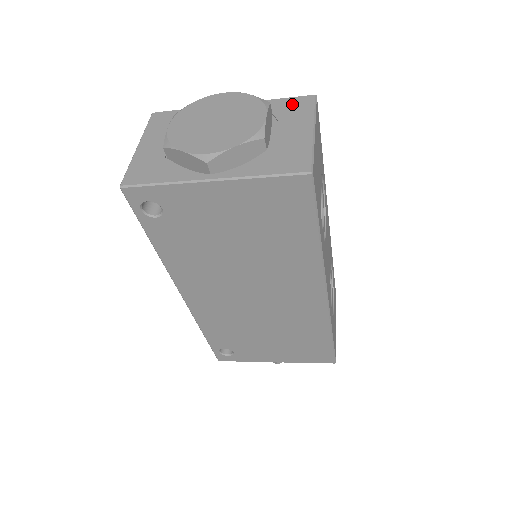
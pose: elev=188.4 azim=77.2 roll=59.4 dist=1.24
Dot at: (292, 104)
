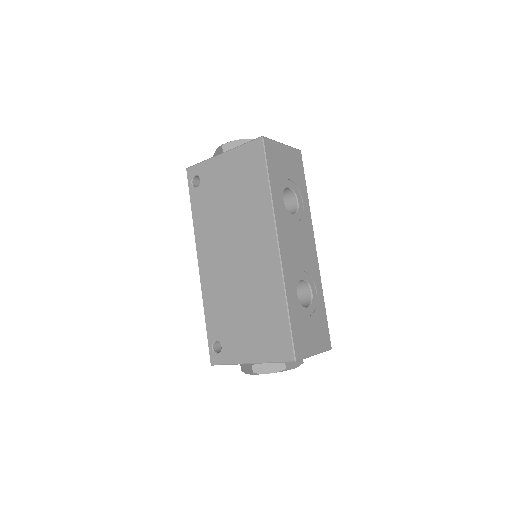
Dot at: occluded
